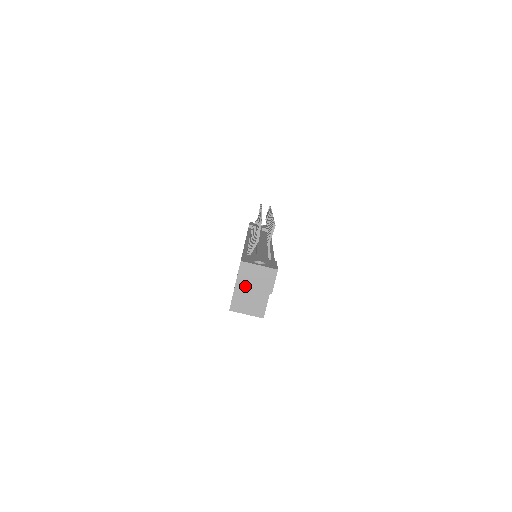
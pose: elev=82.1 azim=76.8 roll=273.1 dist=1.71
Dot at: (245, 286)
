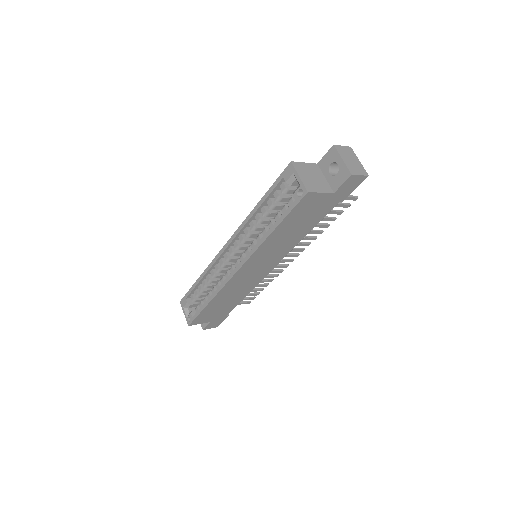
Dot at: (339, 152)
